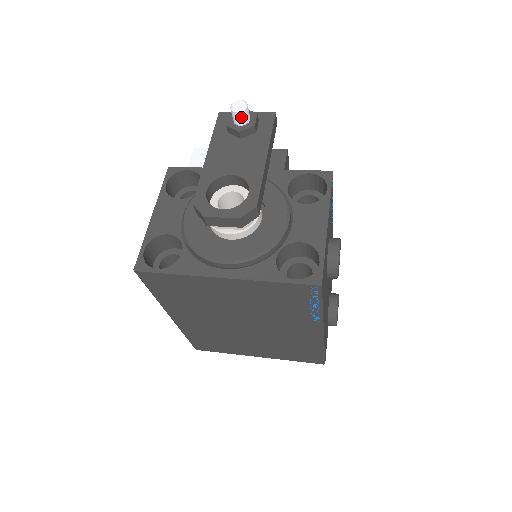
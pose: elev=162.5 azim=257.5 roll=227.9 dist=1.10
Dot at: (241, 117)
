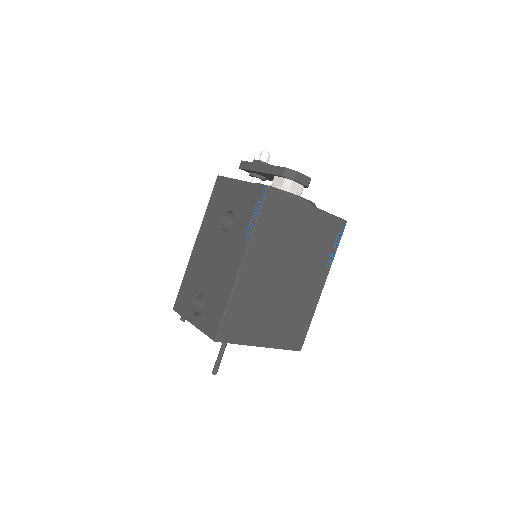
Dot at: (268, 158)
